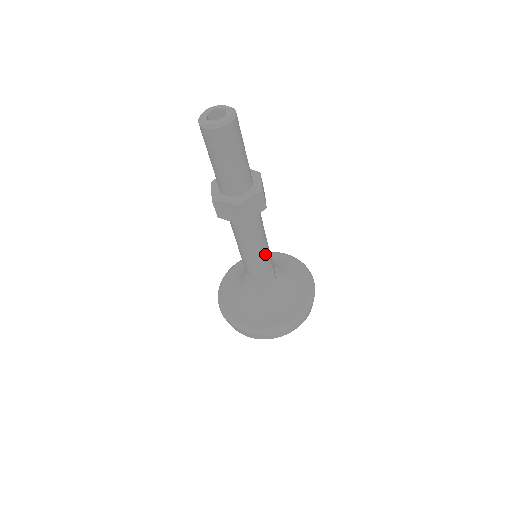
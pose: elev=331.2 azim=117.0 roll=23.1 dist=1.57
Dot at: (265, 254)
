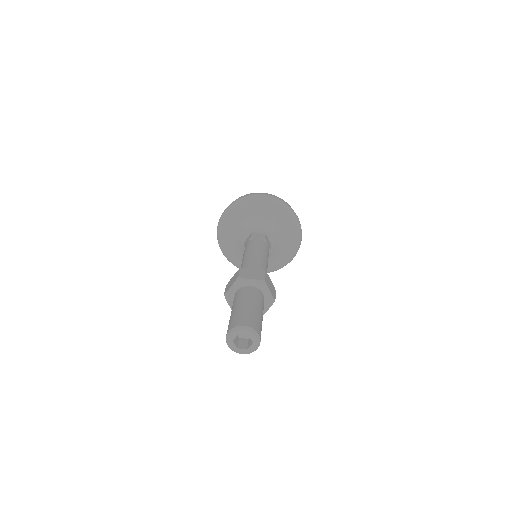
Dot at: occluded
